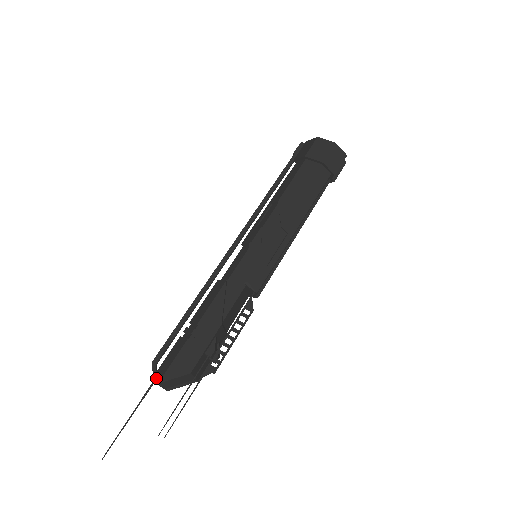
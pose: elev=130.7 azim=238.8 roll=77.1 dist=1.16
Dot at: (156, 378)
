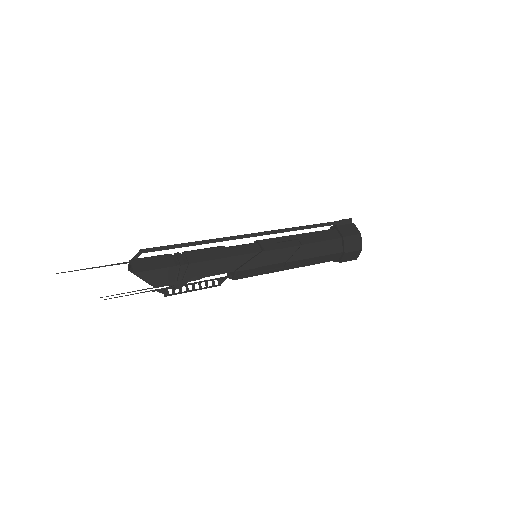
Dot at: (135, 265)
